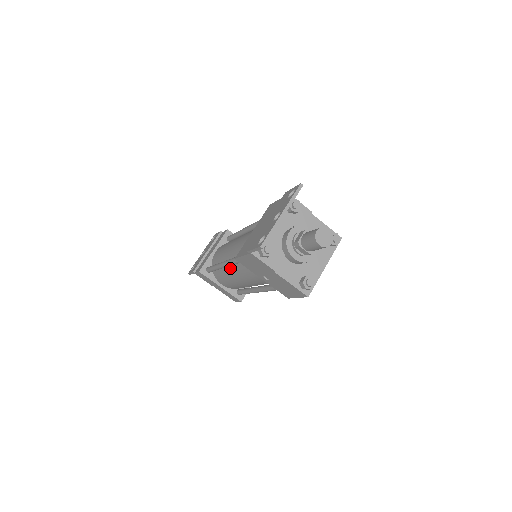
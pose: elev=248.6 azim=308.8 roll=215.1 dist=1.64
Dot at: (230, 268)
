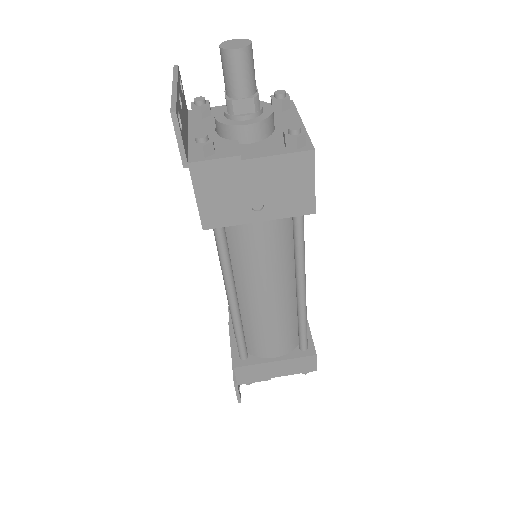
Dot at: (242, 297)
